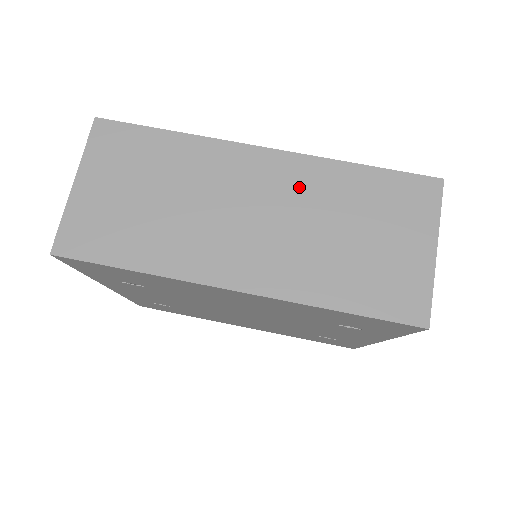
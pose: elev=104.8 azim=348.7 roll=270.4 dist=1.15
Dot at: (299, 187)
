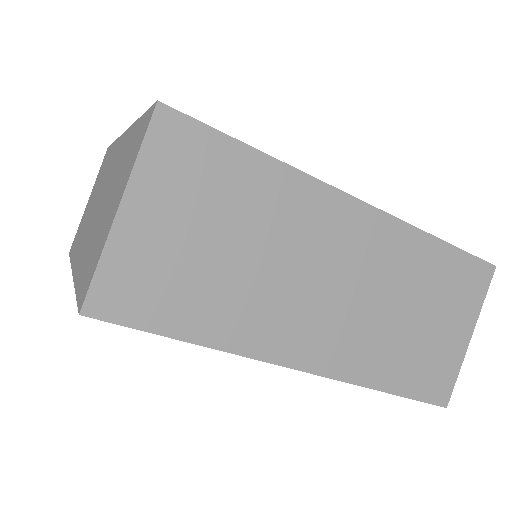
Dot at: (383, 257)
